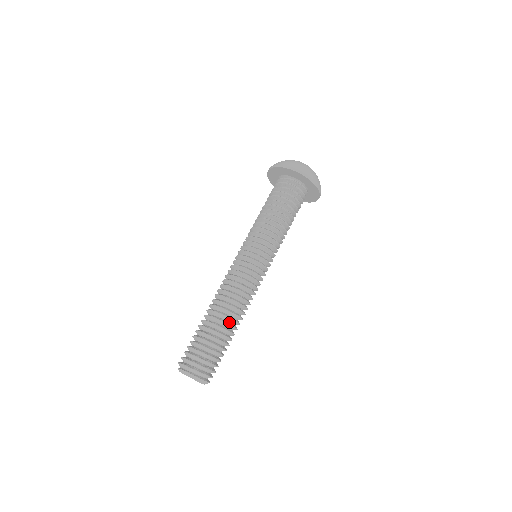
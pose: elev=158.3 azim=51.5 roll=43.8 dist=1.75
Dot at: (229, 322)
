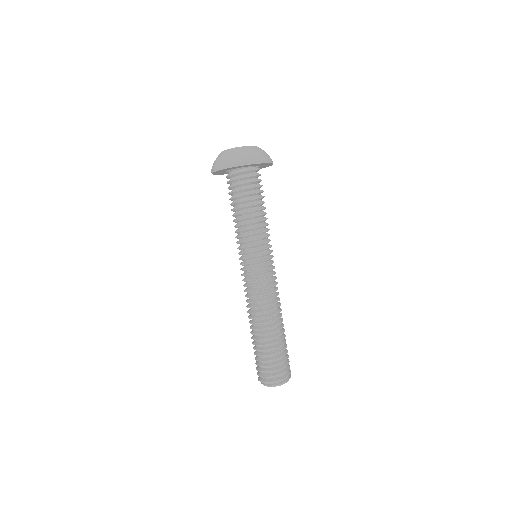
Dot at: (280, 324)
